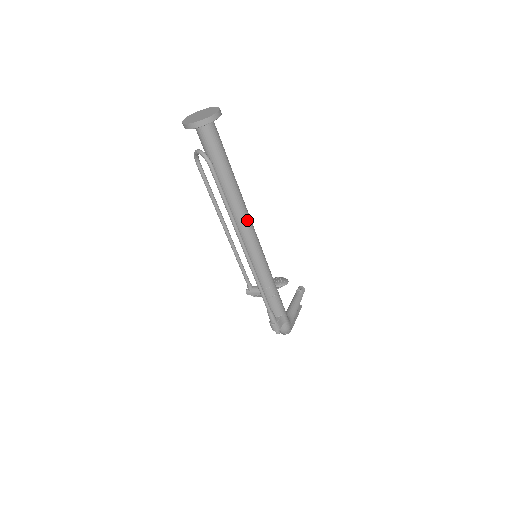
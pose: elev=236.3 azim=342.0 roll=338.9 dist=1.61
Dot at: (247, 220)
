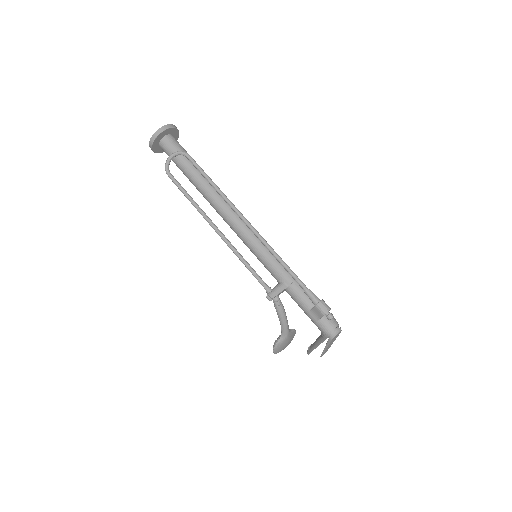
Dot at: occluded
